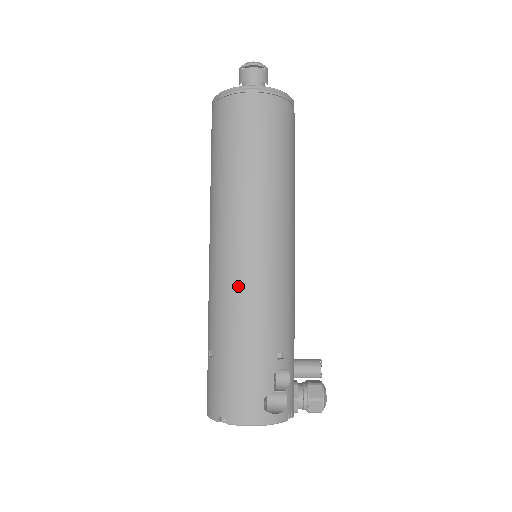
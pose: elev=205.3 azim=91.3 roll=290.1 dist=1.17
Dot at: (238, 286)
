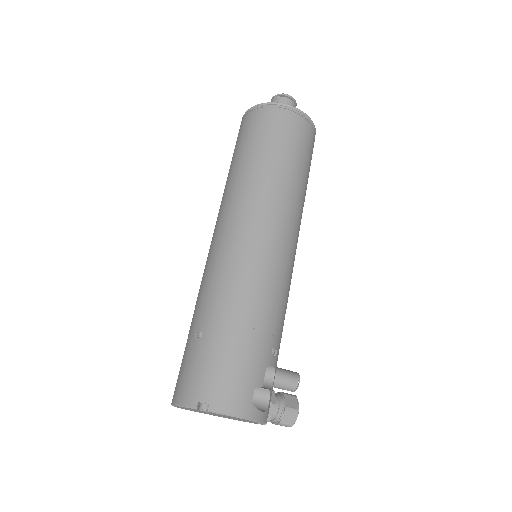
Dot at: (250, 270)
